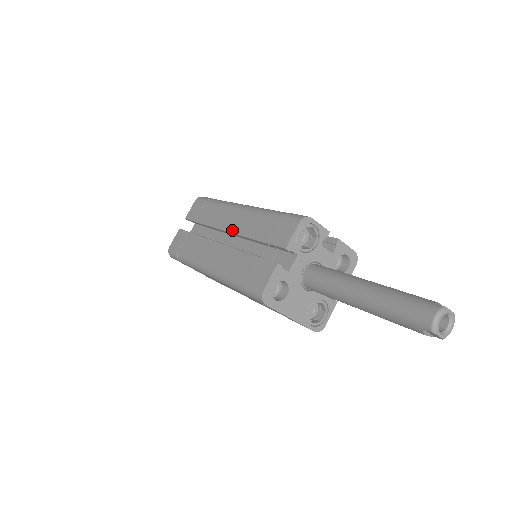
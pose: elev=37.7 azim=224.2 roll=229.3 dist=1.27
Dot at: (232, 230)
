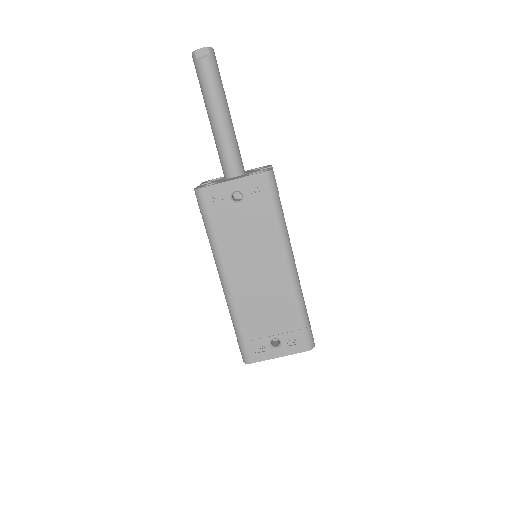
Dot at: occluded
